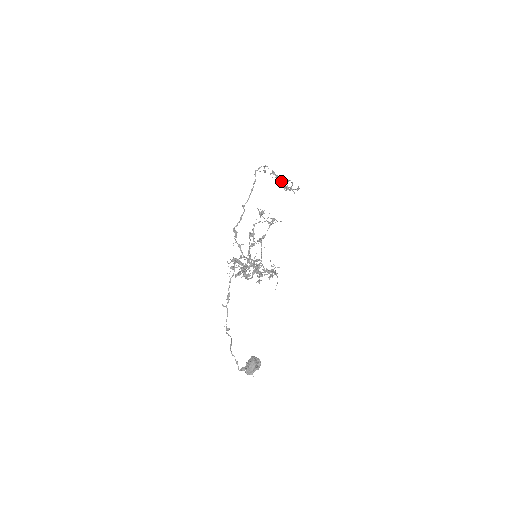
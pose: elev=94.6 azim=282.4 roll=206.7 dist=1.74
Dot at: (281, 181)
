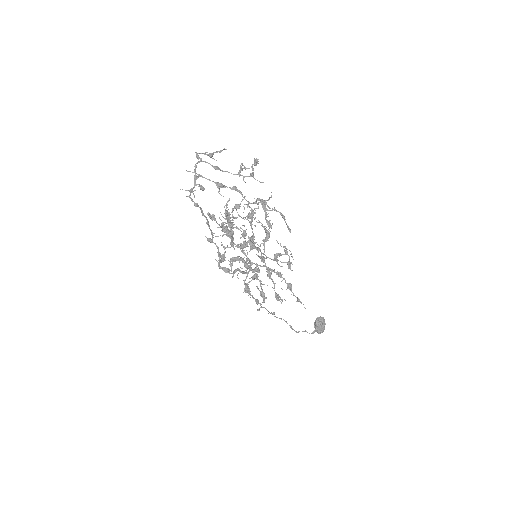
Dot at: occluded
